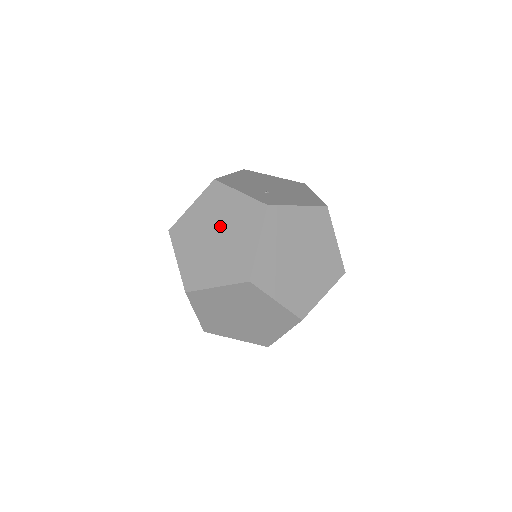
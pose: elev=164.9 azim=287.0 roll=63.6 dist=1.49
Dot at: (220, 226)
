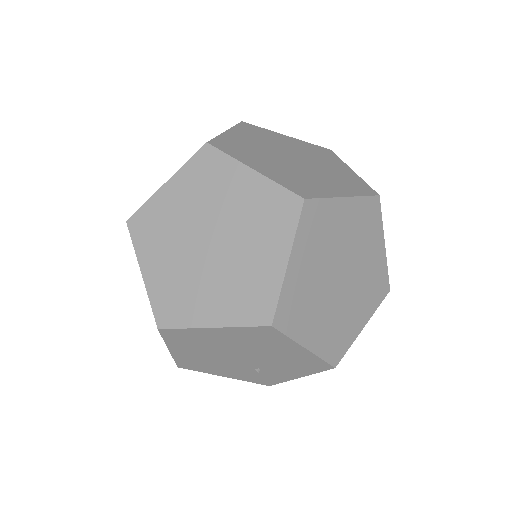
Dot at: occluded
